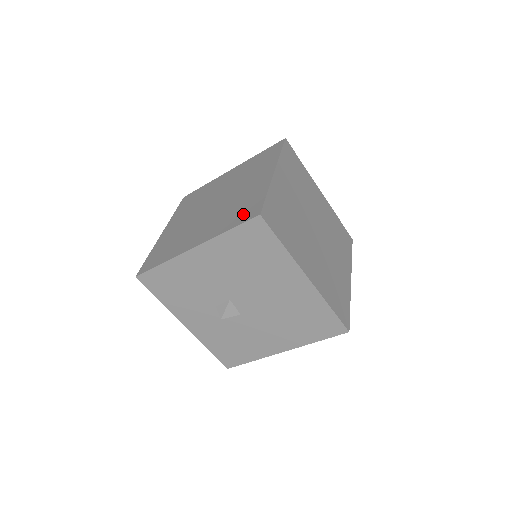
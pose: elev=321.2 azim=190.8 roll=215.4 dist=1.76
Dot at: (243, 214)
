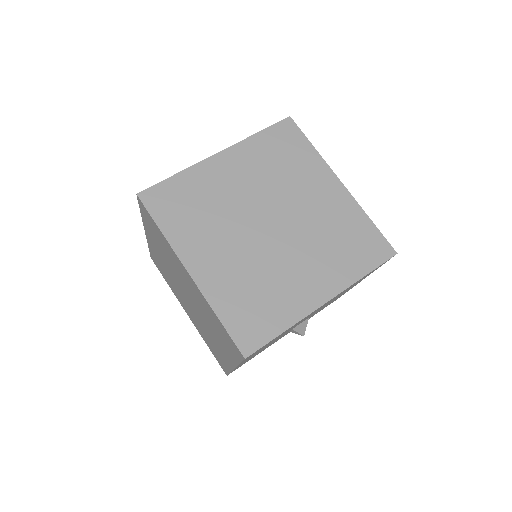
Dot at: (229, 345)
